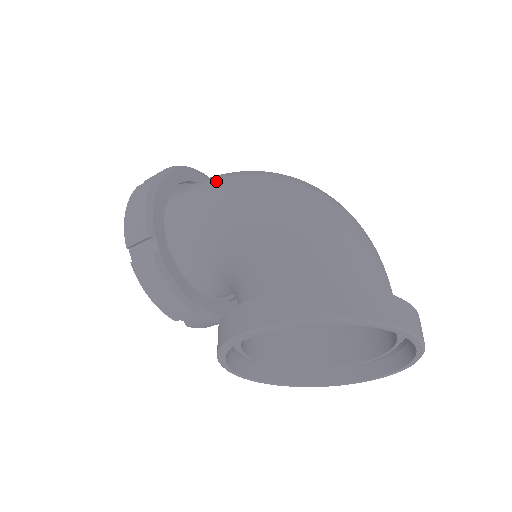
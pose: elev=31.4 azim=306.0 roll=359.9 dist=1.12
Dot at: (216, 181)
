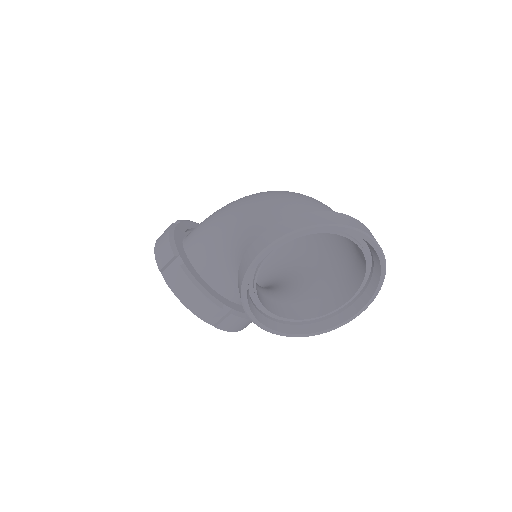
Dot at: (215, 212)
